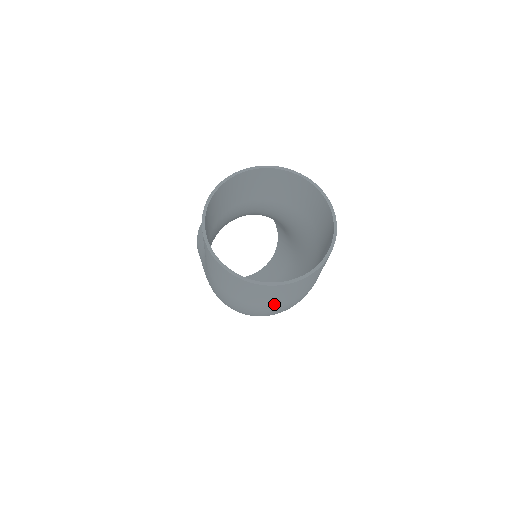
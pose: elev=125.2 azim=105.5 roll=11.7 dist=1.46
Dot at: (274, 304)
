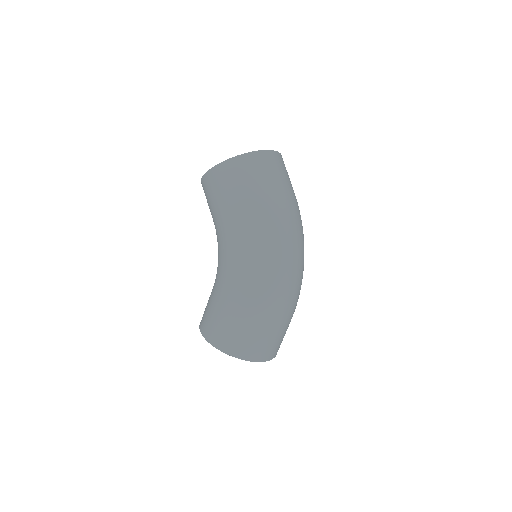
Dot at: (285, 187)
